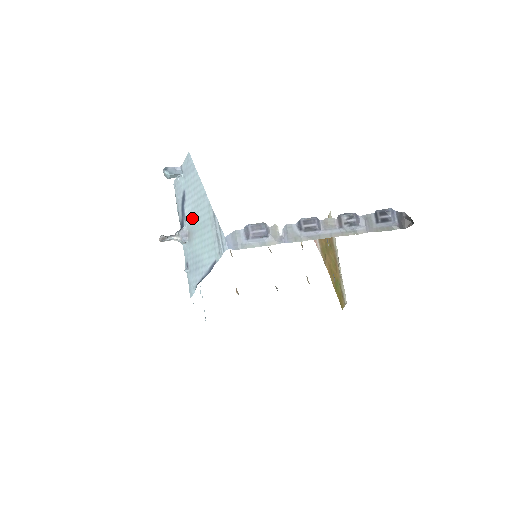
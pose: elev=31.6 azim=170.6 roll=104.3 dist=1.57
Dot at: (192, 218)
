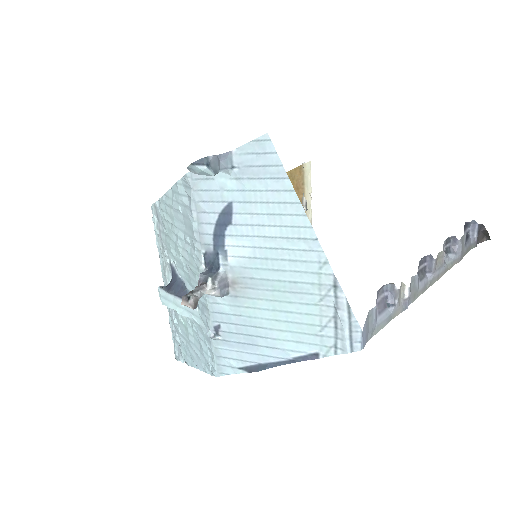
Dot at: (252, 263)
